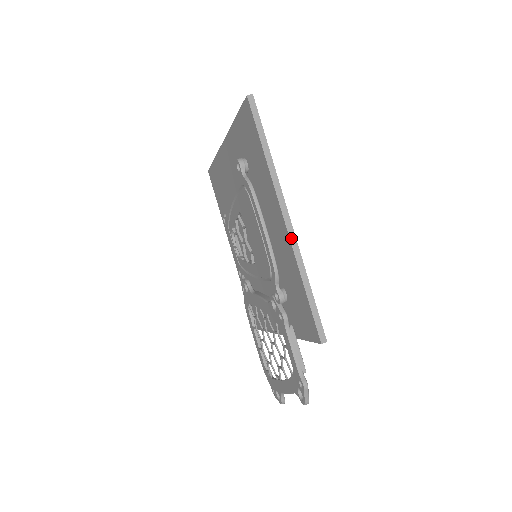
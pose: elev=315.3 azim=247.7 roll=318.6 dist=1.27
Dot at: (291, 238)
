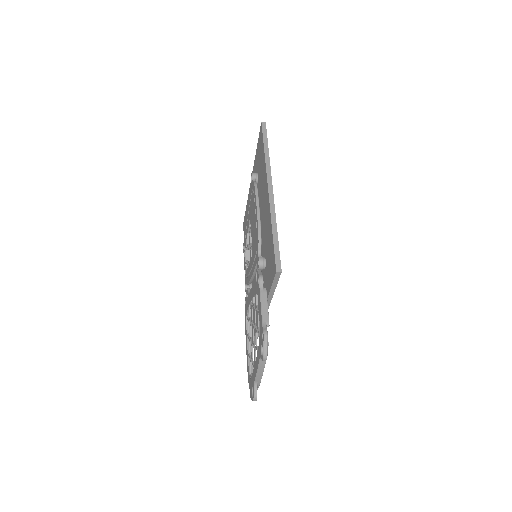
Dot at: (270, 200)
